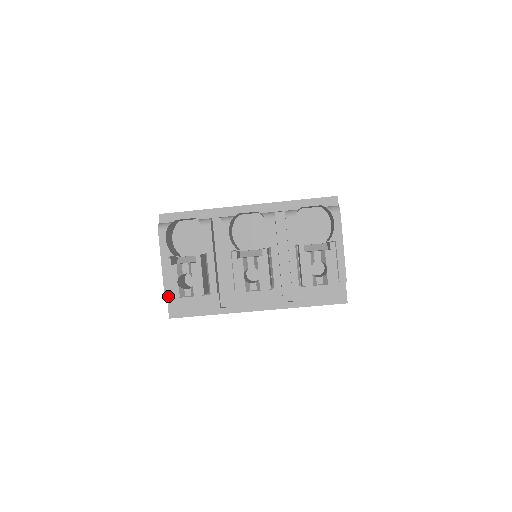
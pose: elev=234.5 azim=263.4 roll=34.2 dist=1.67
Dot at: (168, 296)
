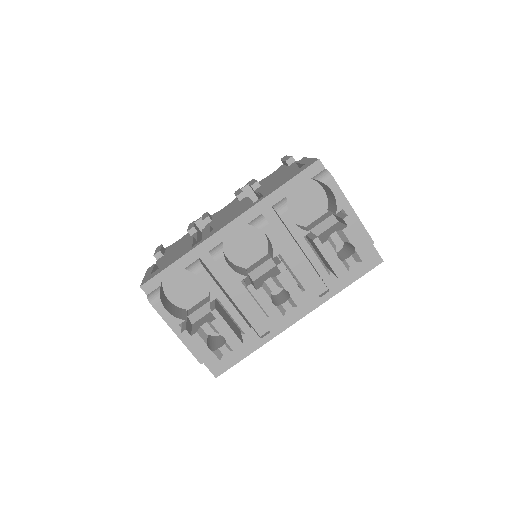
Dot at: (203, 361)
